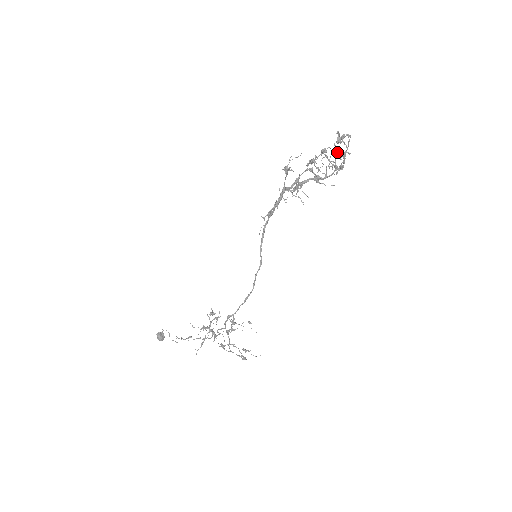
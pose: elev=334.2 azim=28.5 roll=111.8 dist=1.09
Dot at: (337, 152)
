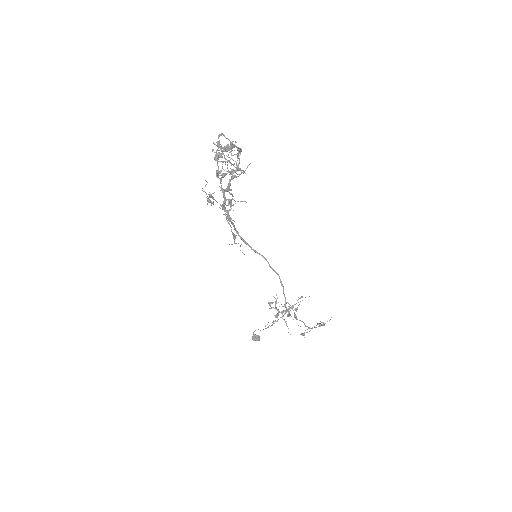
Dot at: (226, 151)
